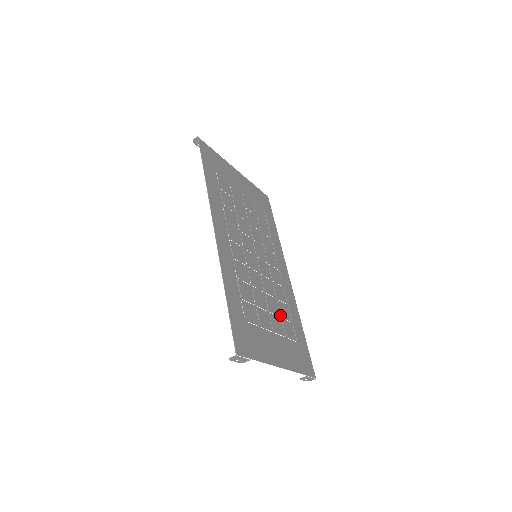
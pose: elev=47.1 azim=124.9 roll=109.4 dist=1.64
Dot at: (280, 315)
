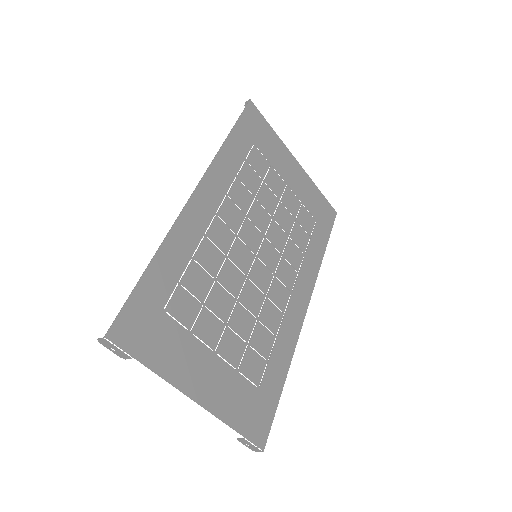
Dot at: (249, 340)
